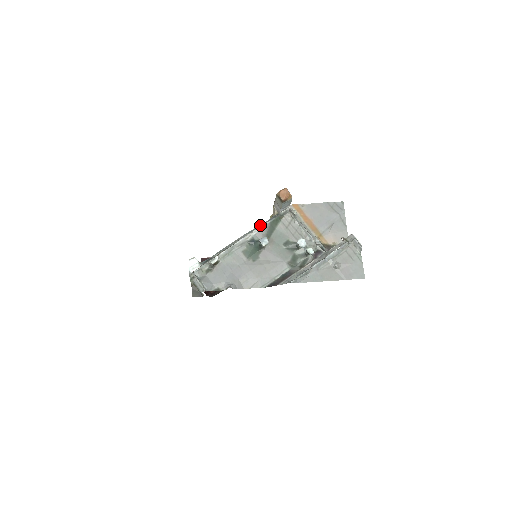
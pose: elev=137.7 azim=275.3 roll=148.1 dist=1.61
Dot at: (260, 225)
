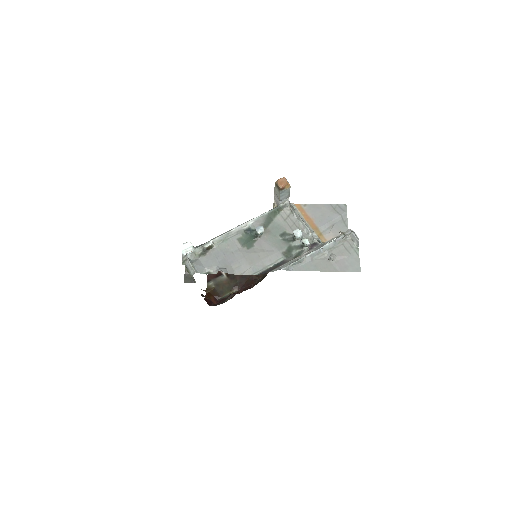
Dot at: (258, 216)
